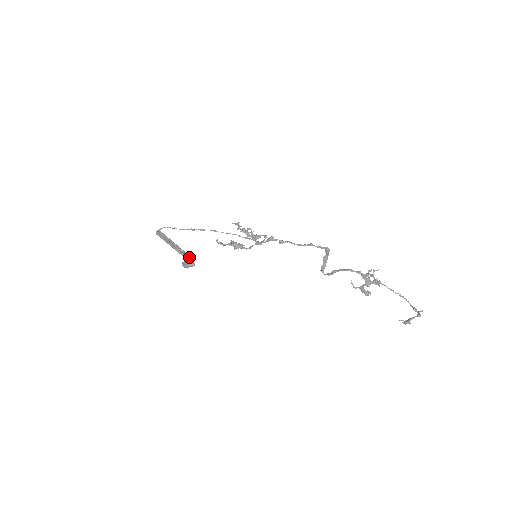
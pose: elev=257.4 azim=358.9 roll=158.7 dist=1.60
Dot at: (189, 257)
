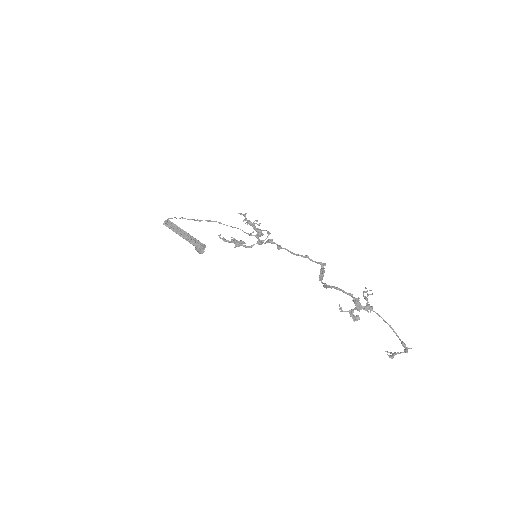
Dot at: (200, 243)
